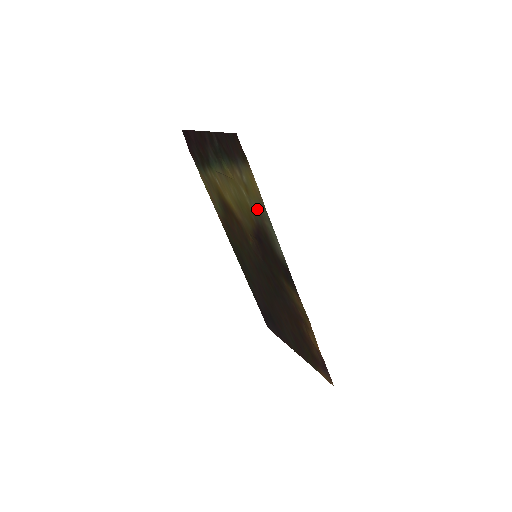
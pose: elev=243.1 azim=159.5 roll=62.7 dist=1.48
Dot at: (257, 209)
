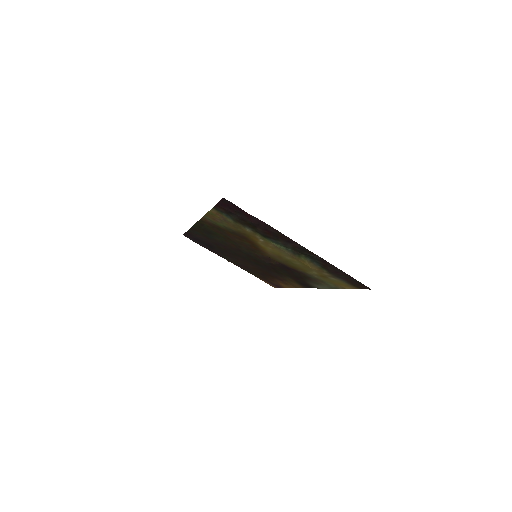
Dot at: (321, 280)
